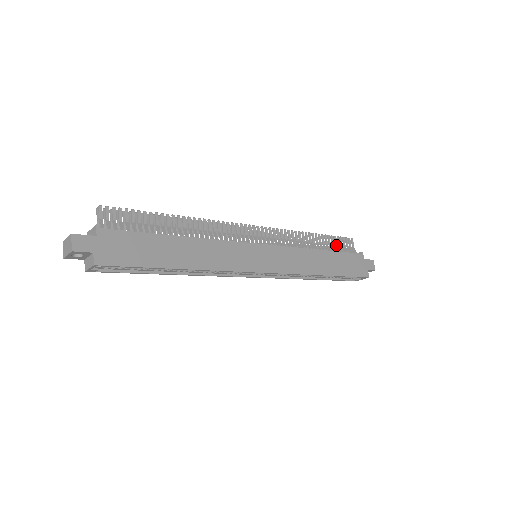
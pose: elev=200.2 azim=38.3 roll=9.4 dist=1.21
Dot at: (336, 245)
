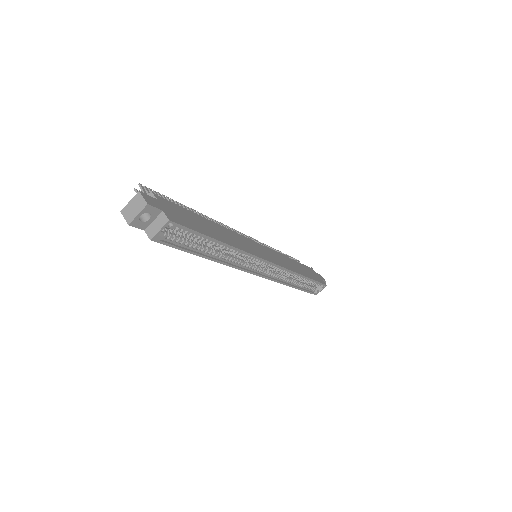
Dot at: occluded
